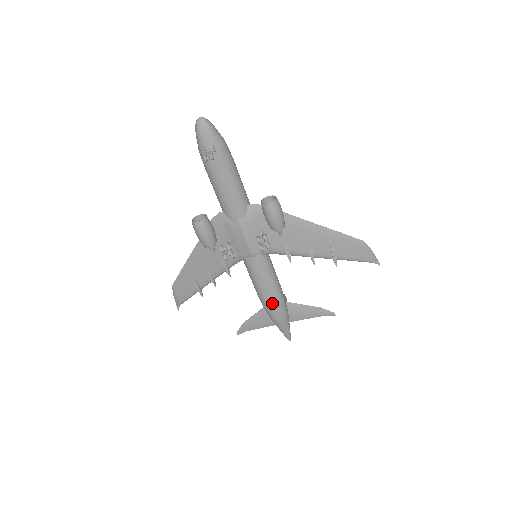
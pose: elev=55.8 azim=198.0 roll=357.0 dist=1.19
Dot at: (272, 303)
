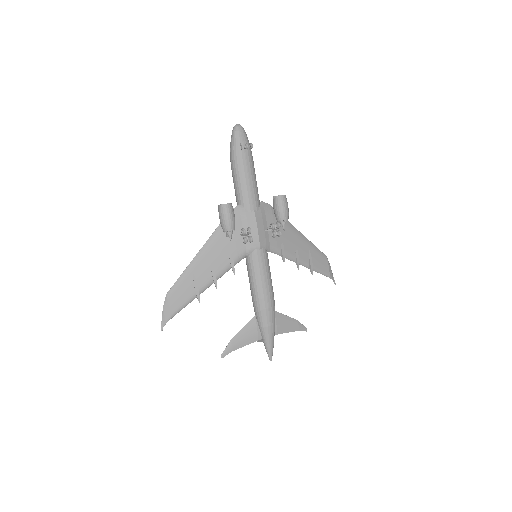
Dot at: (269, 303)
